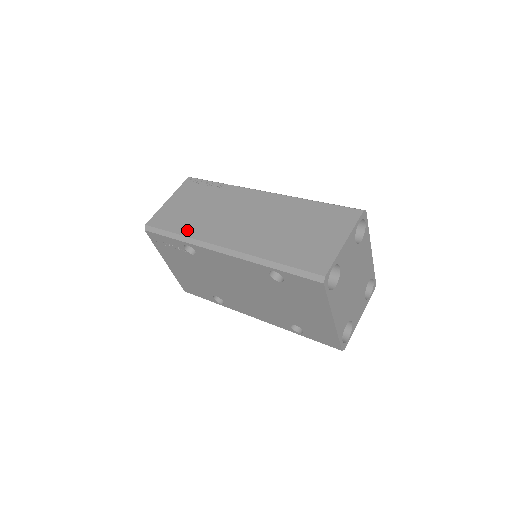
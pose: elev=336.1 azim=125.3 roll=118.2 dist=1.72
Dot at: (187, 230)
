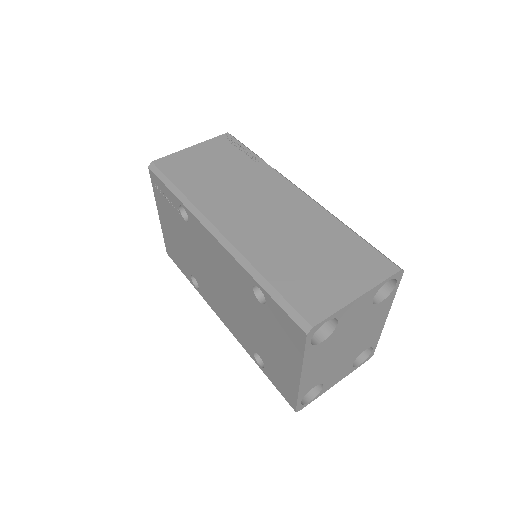
Dot at: (191, 190)
